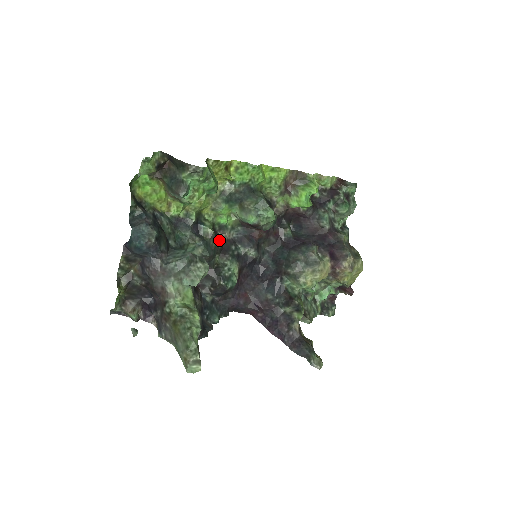
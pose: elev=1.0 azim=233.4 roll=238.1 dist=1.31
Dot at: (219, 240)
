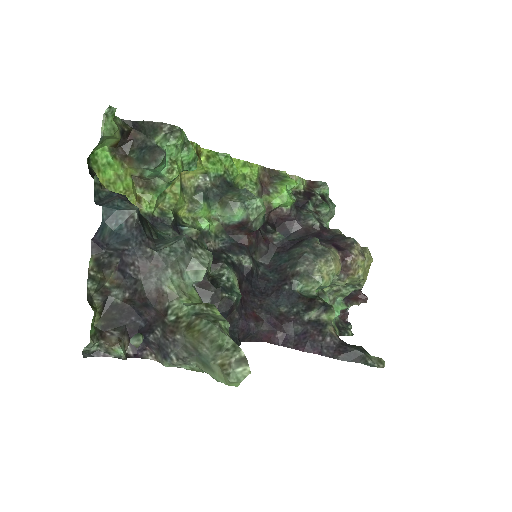
Dot at: occluded
